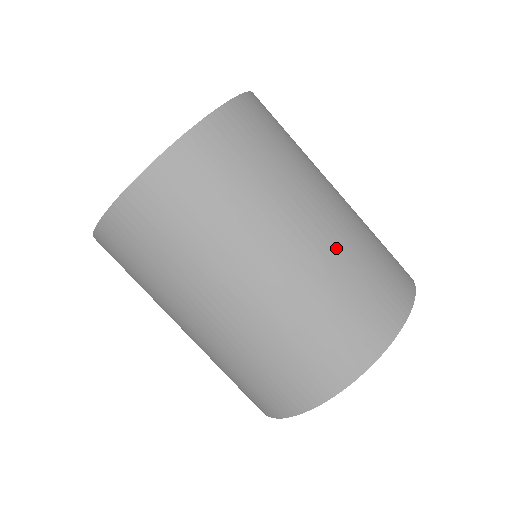
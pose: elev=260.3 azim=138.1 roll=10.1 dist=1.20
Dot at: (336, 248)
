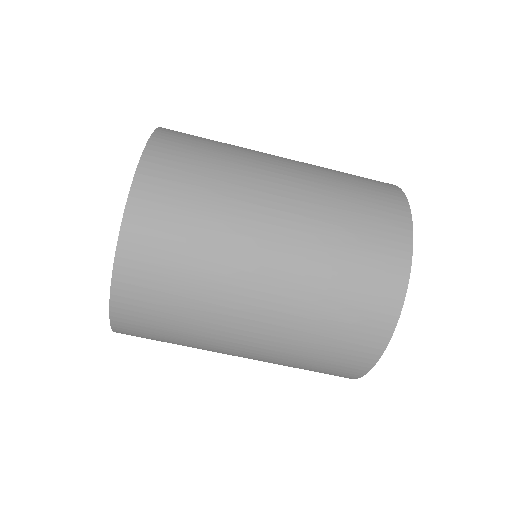
Dot at: (311, 165)
